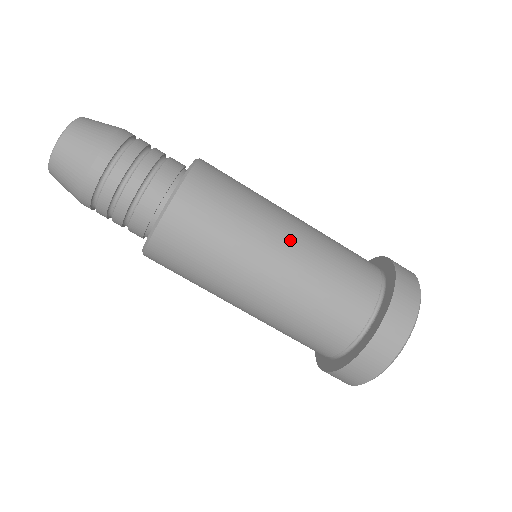
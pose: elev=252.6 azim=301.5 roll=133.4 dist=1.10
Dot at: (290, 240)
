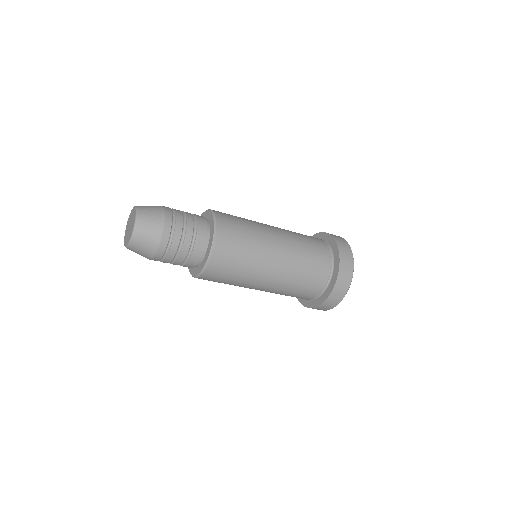
Dot at: (267, 285)
